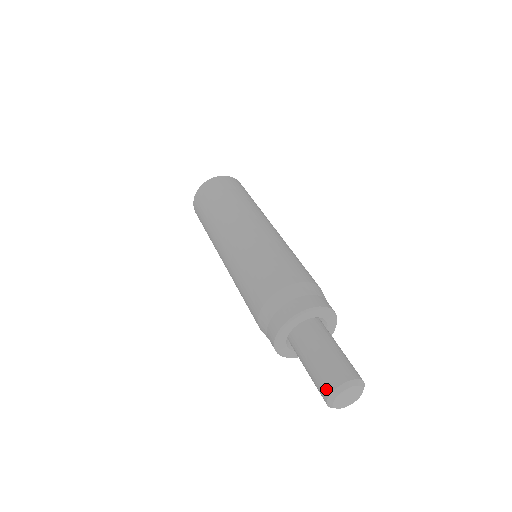
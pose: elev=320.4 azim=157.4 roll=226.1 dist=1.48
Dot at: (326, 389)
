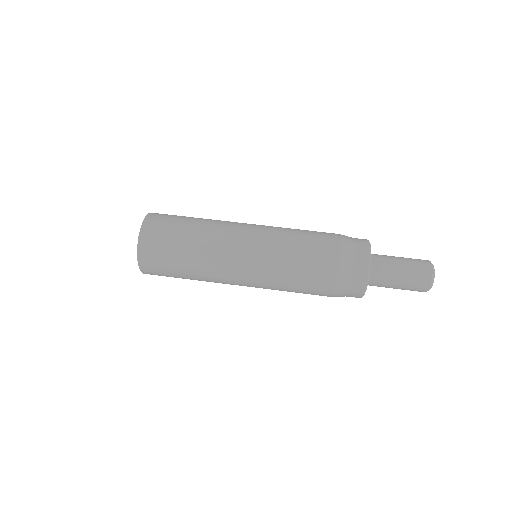
Dot at: (425, 285)
